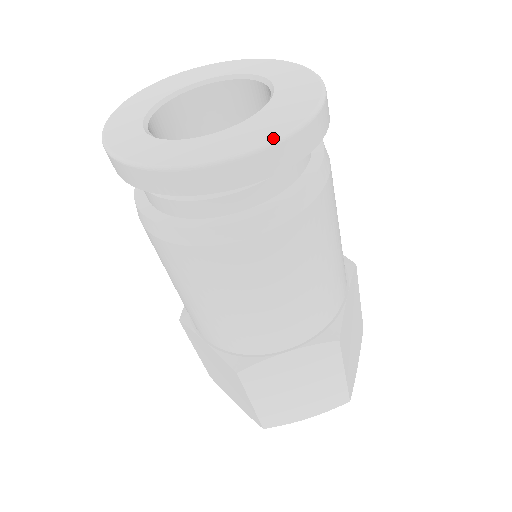
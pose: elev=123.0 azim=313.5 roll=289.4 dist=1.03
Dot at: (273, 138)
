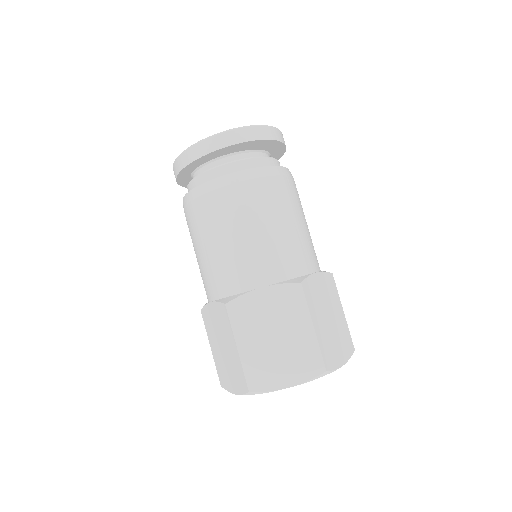
Dot at: (242, 127)
